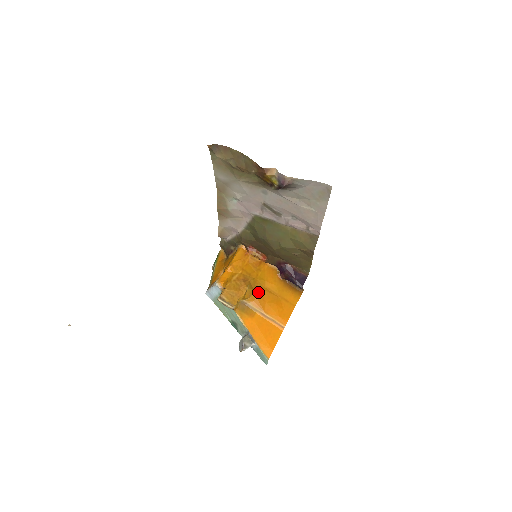
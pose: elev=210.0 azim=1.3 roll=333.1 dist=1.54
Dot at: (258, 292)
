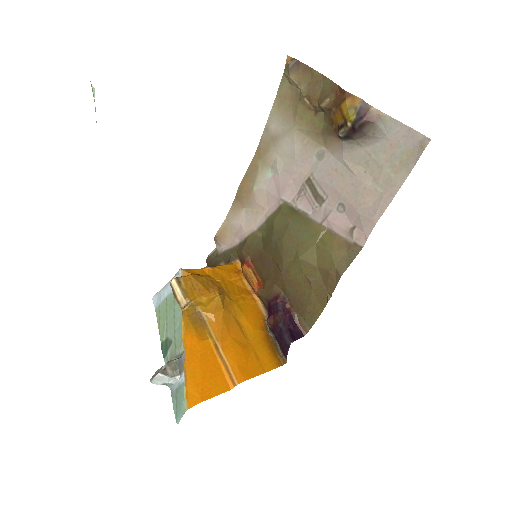
Dot at: (227, 317)
